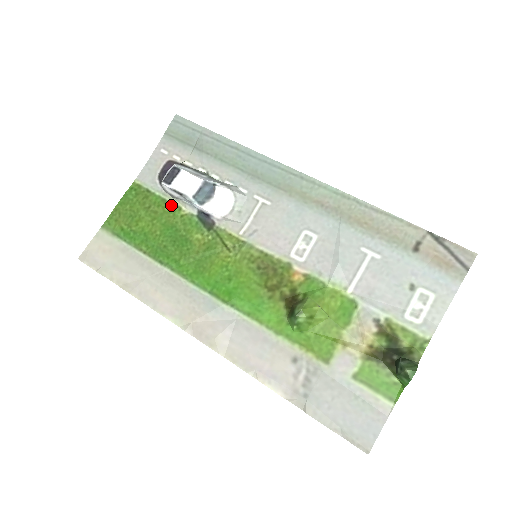
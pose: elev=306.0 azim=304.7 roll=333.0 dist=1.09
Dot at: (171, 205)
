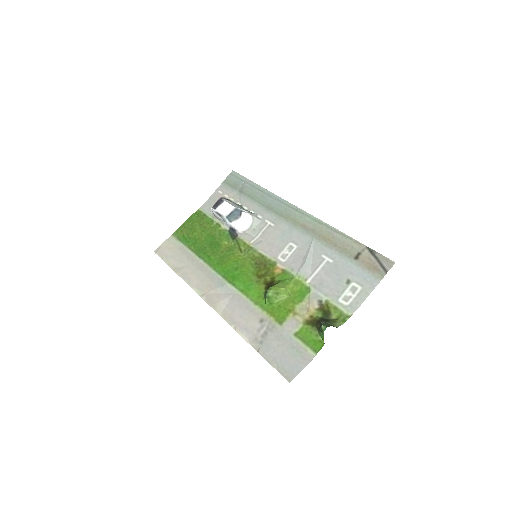
Dot at: (215, 224)
